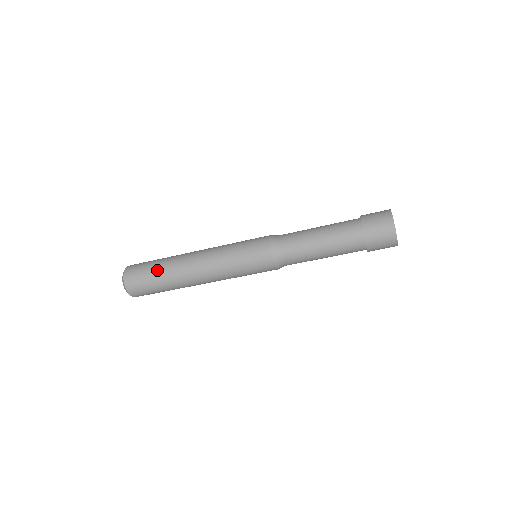
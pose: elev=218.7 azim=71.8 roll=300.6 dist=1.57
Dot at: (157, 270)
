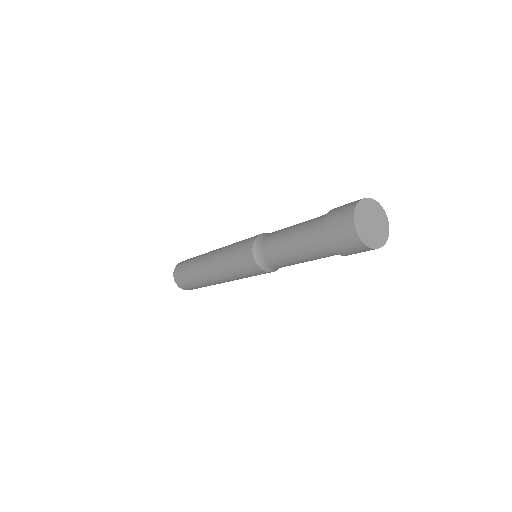
Dot at: (198, 286)
